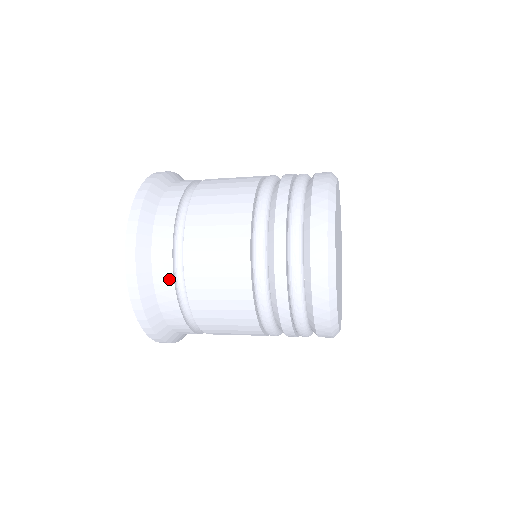
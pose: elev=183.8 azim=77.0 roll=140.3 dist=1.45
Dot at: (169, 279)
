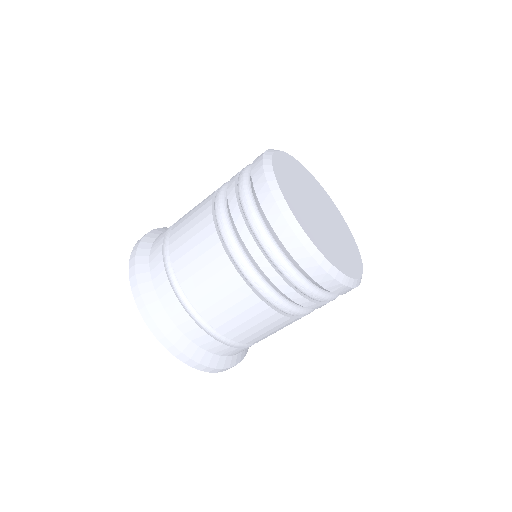
Dot at: (164, 234)
